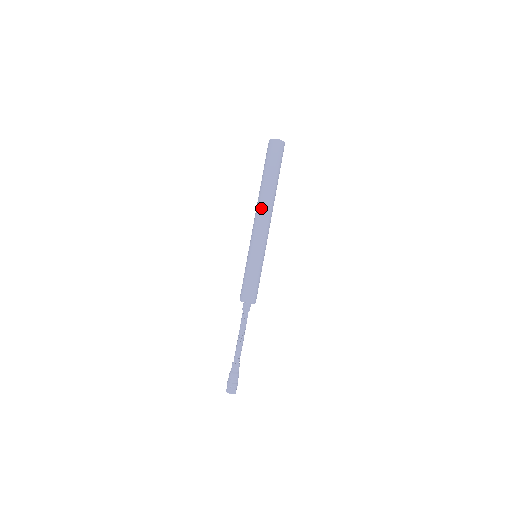
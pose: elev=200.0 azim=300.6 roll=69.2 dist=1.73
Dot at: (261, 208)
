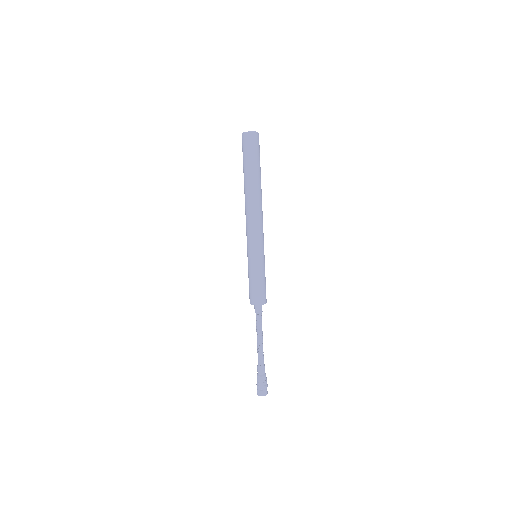
Dot at: (249, 207)
